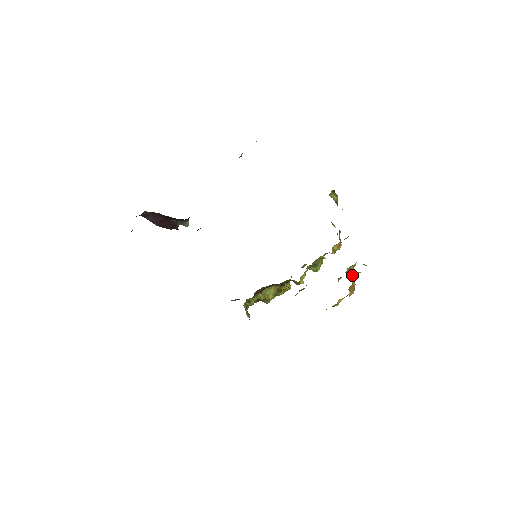
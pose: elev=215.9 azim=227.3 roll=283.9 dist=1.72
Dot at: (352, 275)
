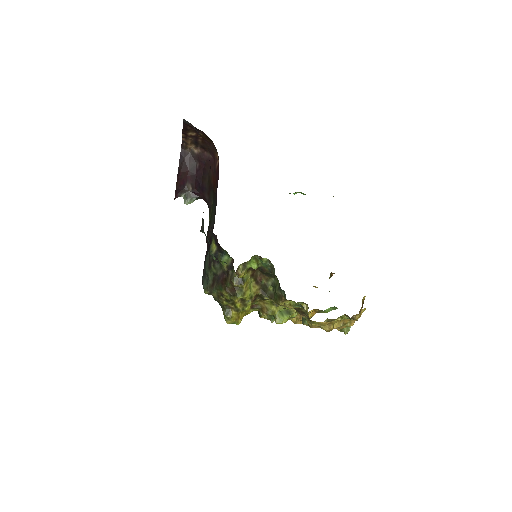
Dot at: (361, 308)
